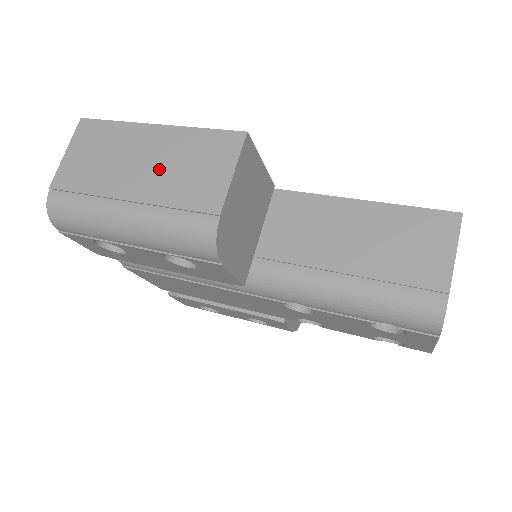
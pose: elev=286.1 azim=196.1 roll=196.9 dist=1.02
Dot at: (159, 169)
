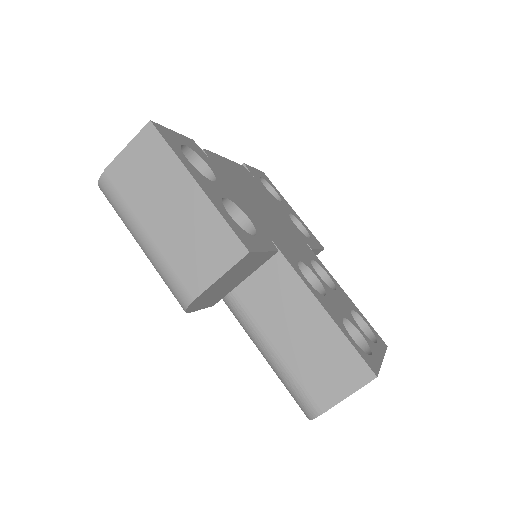
Dot at: (179, 226)
